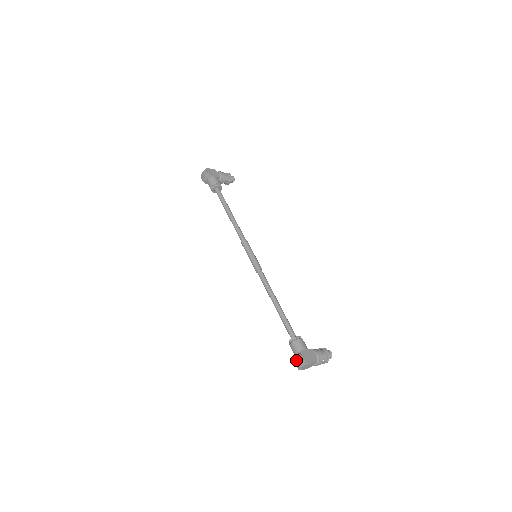
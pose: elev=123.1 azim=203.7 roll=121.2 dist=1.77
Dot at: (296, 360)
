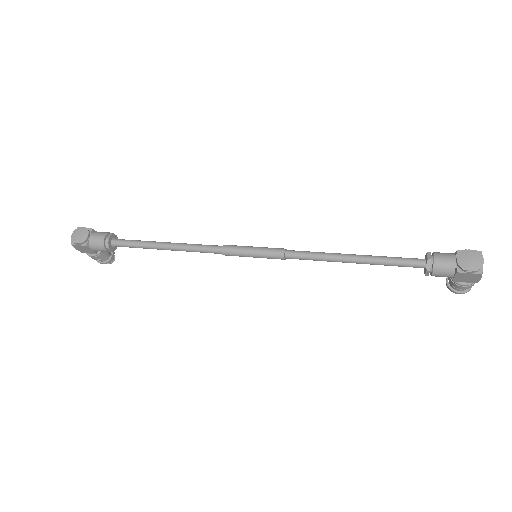
Dot at: (467, 261)
